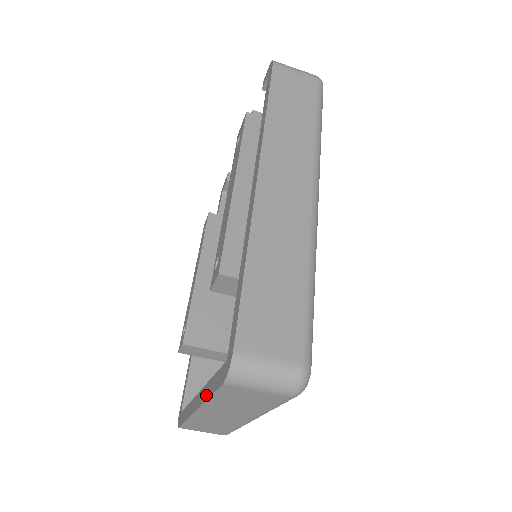
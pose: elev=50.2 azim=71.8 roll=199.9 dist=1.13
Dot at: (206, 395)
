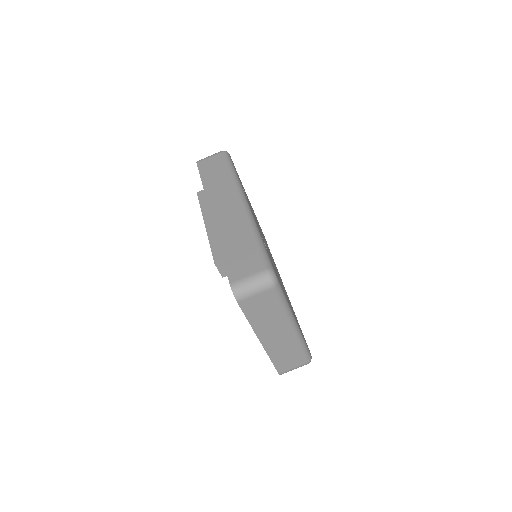
Dot at: (250, 324)
